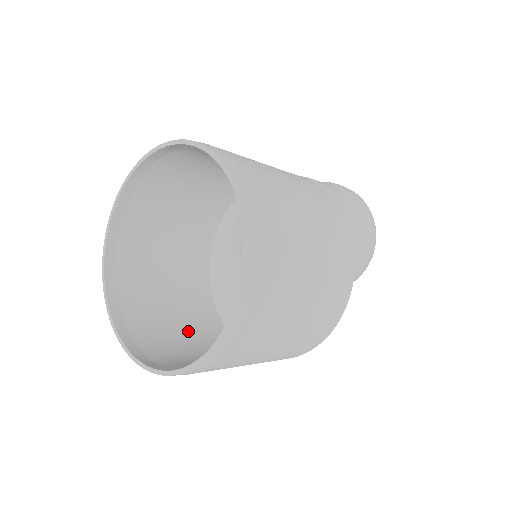
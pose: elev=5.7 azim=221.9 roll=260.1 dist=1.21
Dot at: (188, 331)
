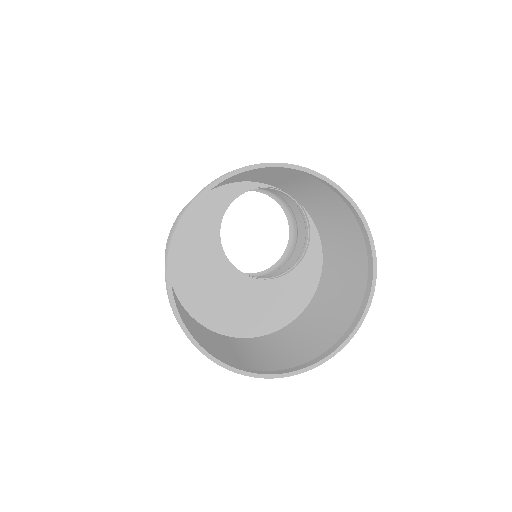
Dot at: (176, 301)
